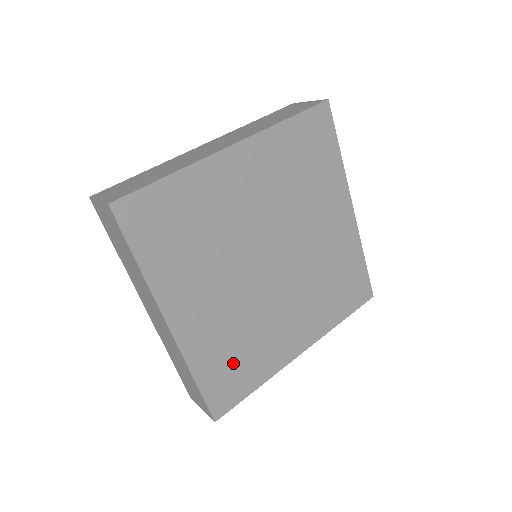
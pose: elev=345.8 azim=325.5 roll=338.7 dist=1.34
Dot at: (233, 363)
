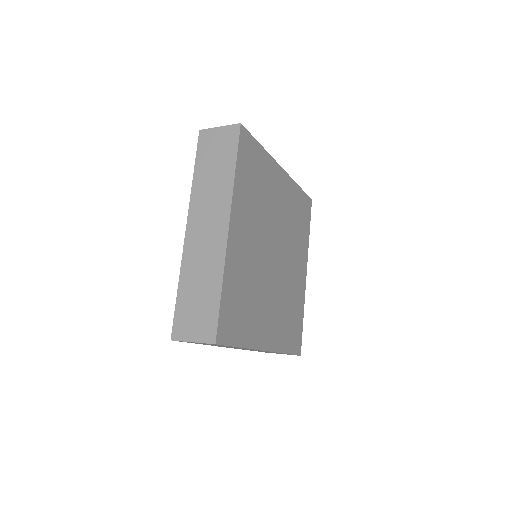
Dot at: (291, 323)
